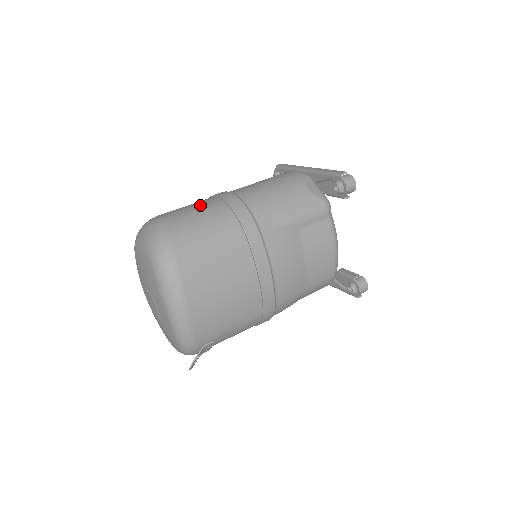
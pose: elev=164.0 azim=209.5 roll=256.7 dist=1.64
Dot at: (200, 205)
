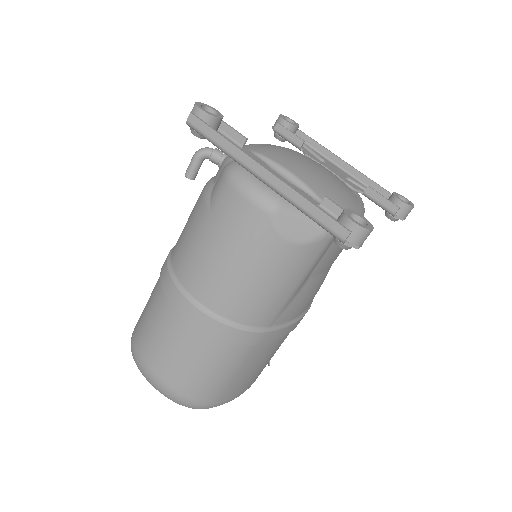
Dot at: (177, 344)
